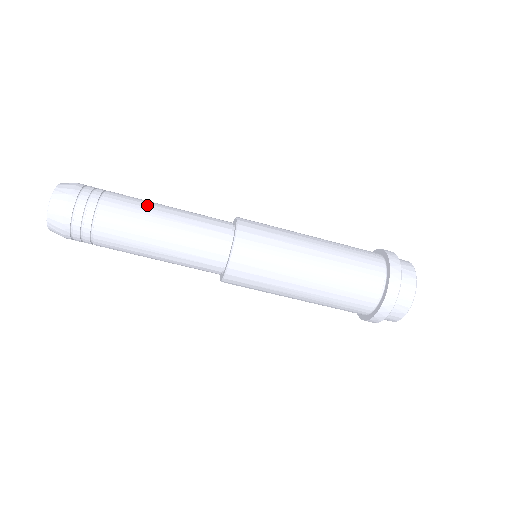
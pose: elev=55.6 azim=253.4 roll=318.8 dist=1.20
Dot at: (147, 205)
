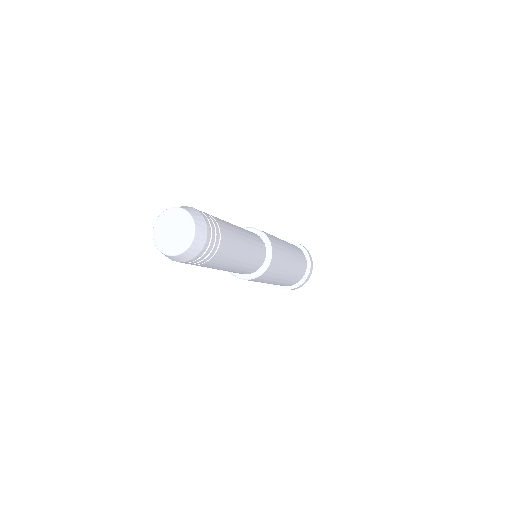
Dot at: (235, 230)
